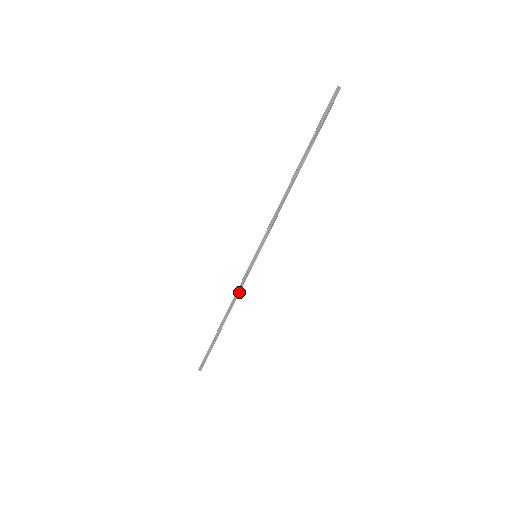
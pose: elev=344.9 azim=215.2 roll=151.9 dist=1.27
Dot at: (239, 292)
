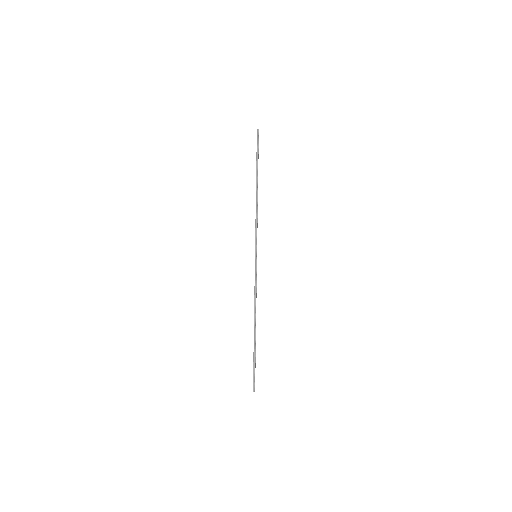
Dot at: (256, 293)
